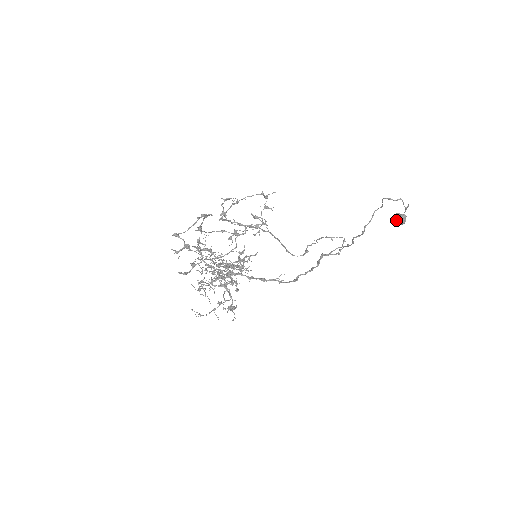
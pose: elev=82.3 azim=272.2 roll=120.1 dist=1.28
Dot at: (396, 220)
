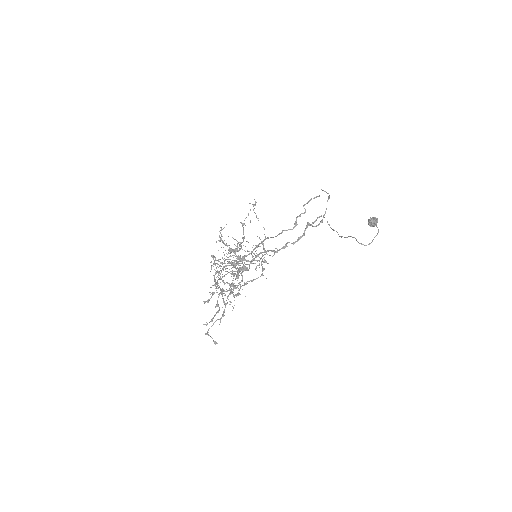
Dot at: (369, 225)
